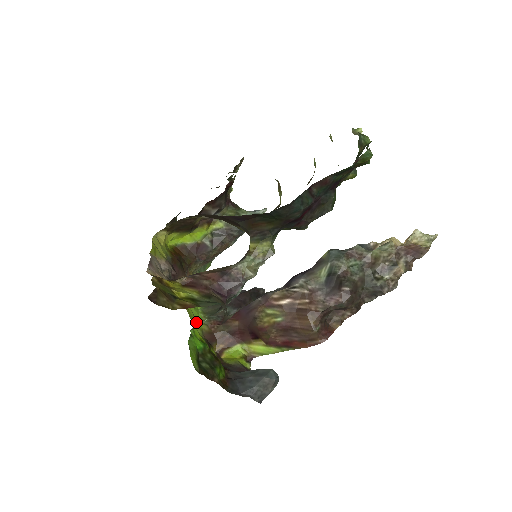
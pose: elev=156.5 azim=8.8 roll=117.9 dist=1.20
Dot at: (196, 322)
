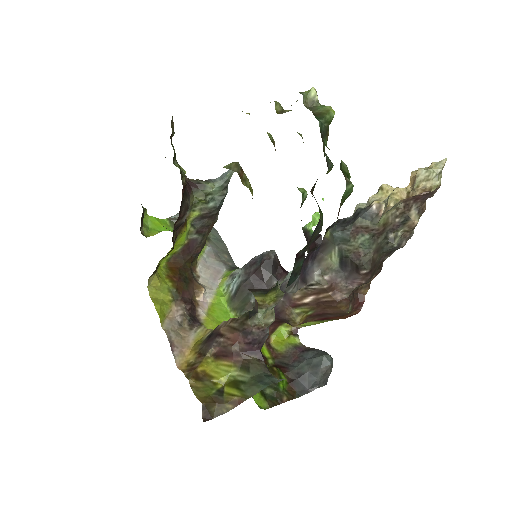
Dot at: occluded
